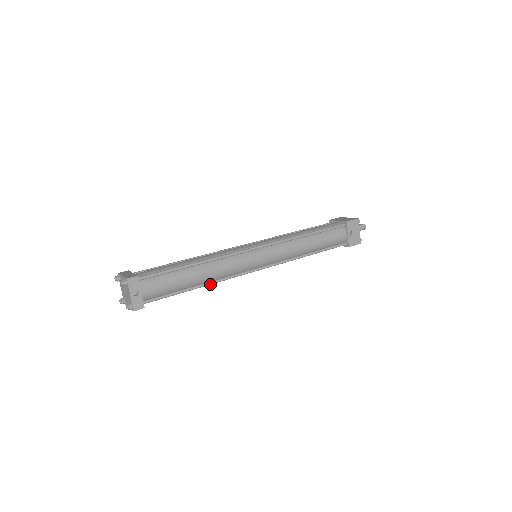
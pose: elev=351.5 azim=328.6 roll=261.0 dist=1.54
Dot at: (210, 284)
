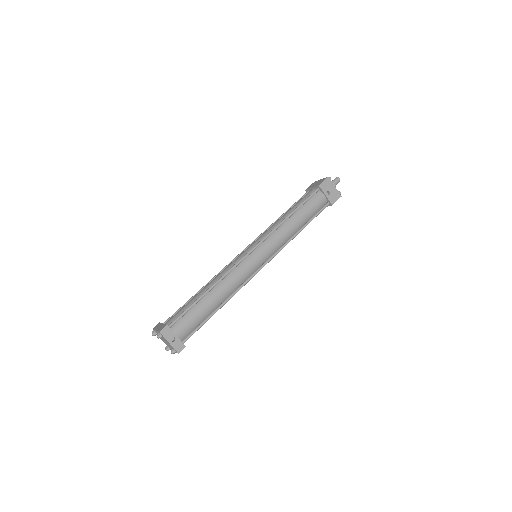
Dot at: occluded
